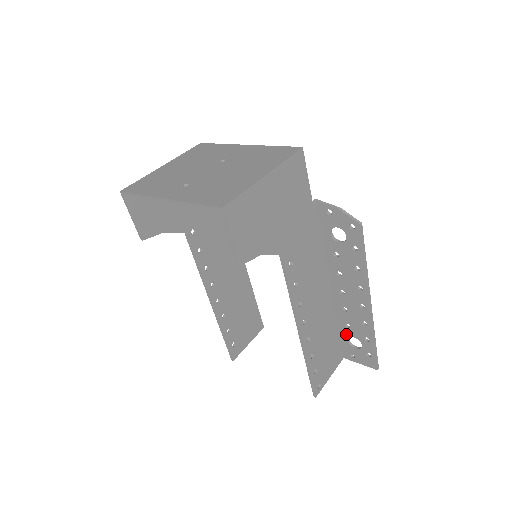
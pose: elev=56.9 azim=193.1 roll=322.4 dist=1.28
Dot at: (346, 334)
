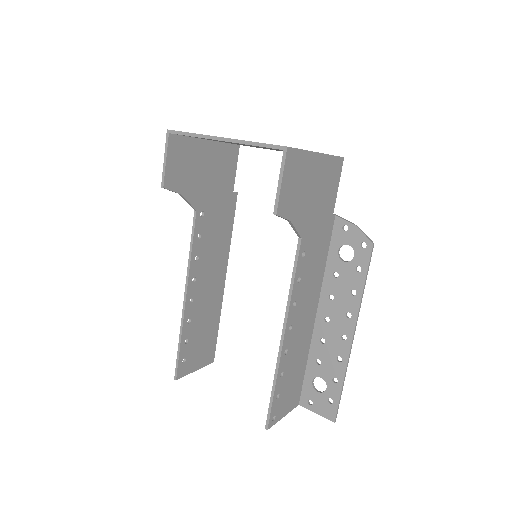
Dot at: (313, 373)
